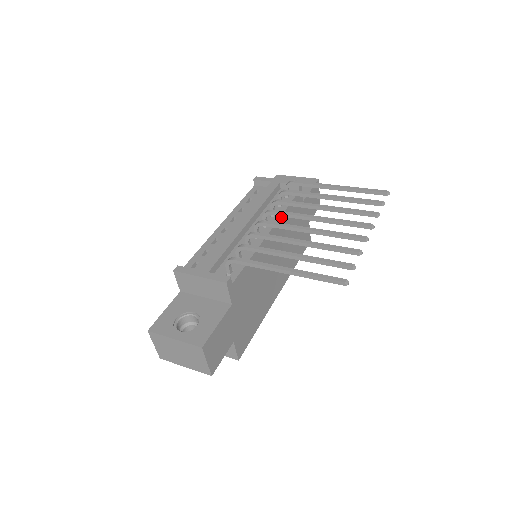
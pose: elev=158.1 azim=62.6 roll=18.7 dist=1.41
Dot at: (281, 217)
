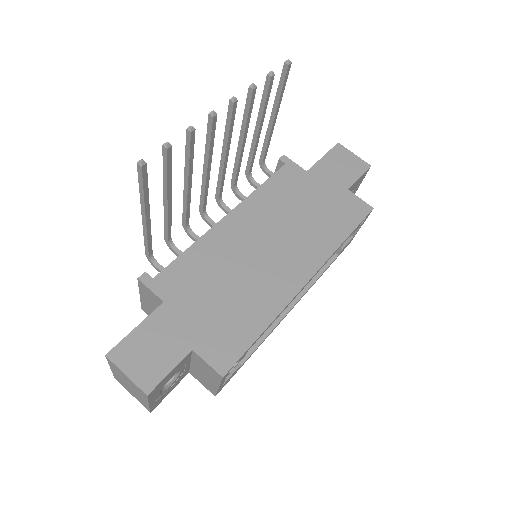
Dot at: (250, 197)
